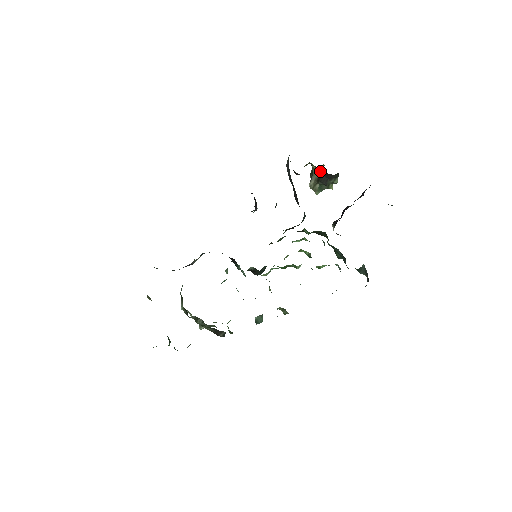
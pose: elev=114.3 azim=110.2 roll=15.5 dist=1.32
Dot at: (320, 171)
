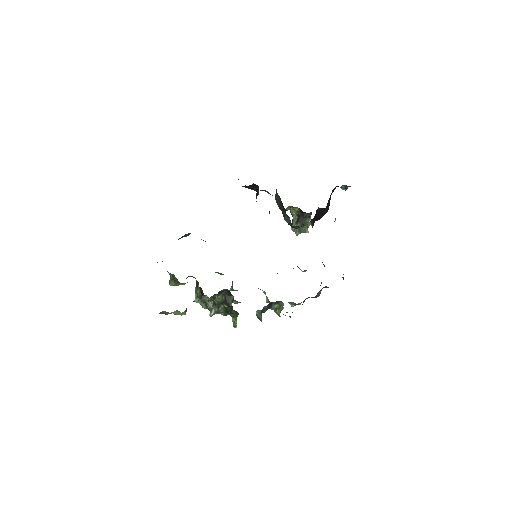
Dot at: (298, 213)
